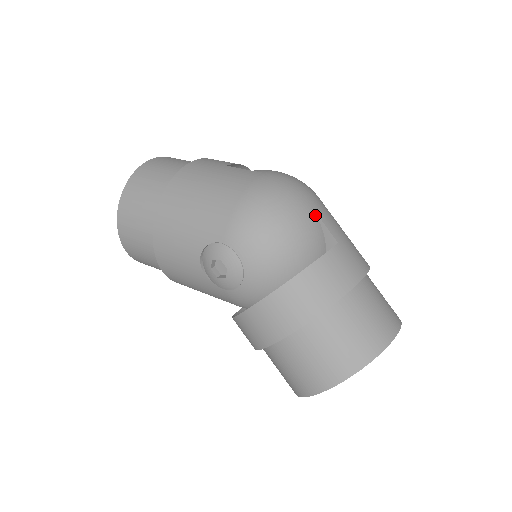
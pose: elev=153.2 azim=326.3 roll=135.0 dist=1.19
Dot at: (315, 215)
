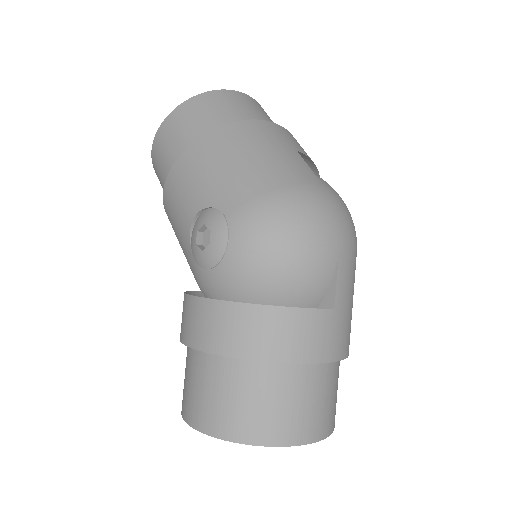
Dot at: (335, 264)
